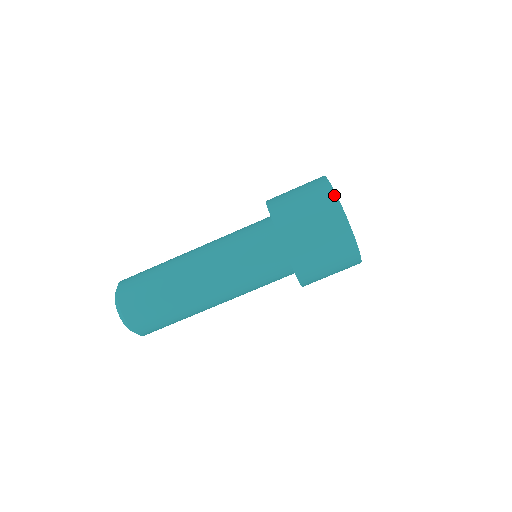
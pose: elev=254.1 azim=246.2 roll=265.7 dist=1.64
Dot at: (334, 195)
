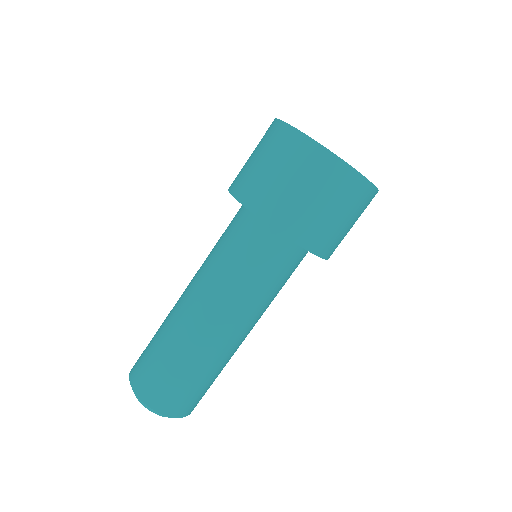
Dot at: (273, 121)
